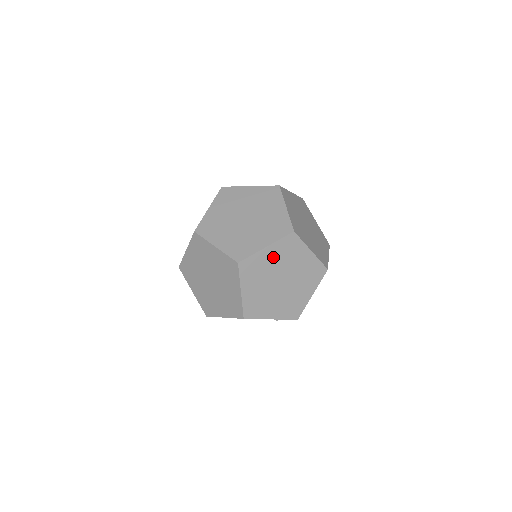
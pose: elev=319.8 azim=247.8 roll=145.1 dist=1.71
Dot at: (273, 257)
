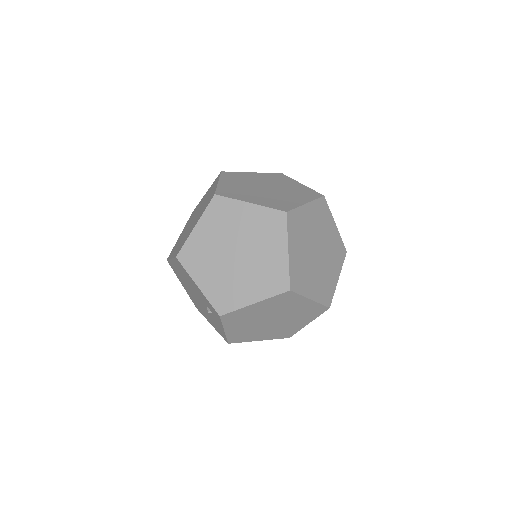
Dot at: (248, 220)
